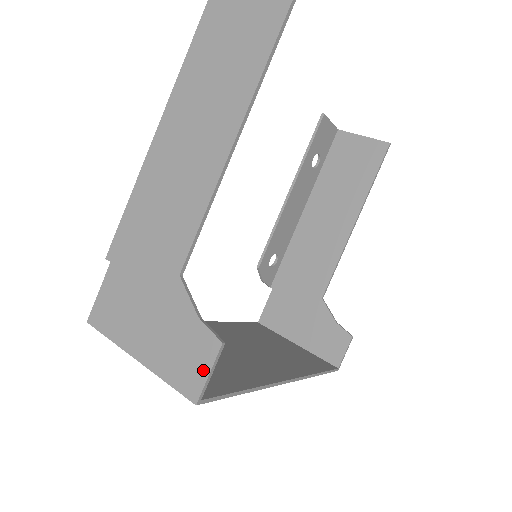
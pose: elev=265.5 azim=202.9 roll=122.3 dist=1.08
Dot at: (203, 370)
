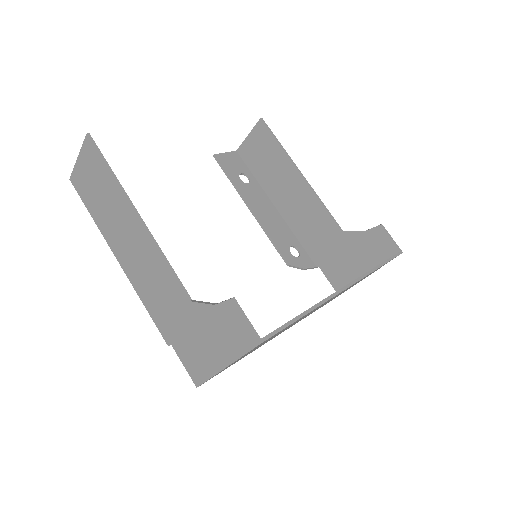
Dot at: (242, 323)
